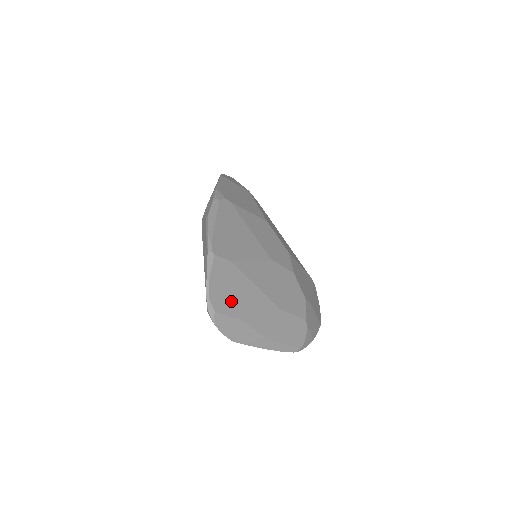
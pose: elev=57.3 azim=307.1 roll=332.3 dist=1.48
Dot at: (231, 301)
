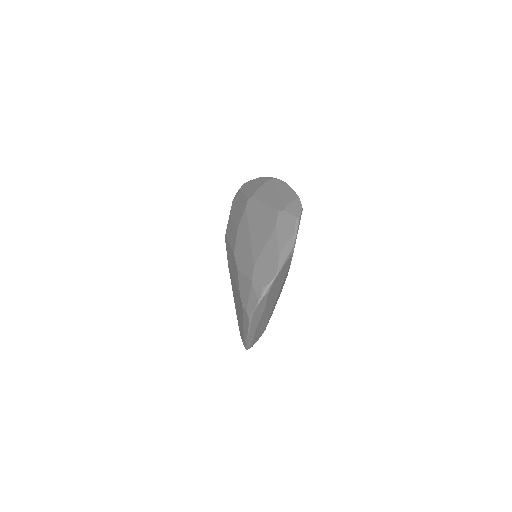
Dot at: (273, 291)
